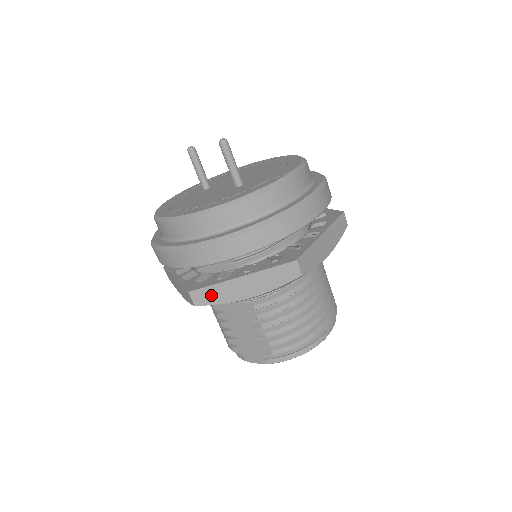
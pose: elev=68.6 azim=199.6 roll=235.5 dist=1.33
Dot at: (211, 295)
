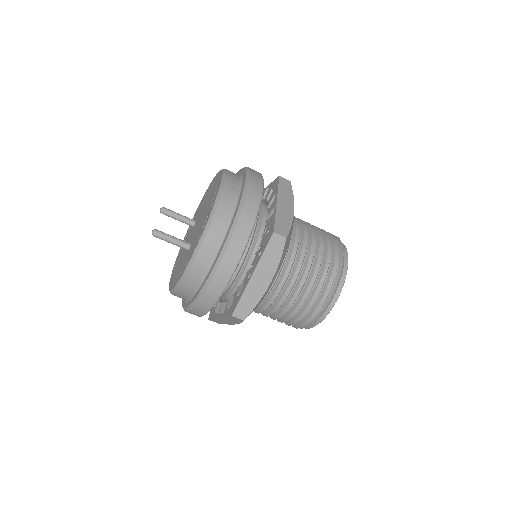
Dot at: (219, 321)
